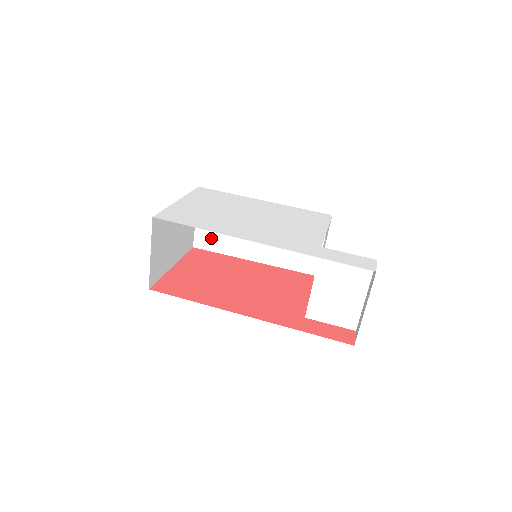
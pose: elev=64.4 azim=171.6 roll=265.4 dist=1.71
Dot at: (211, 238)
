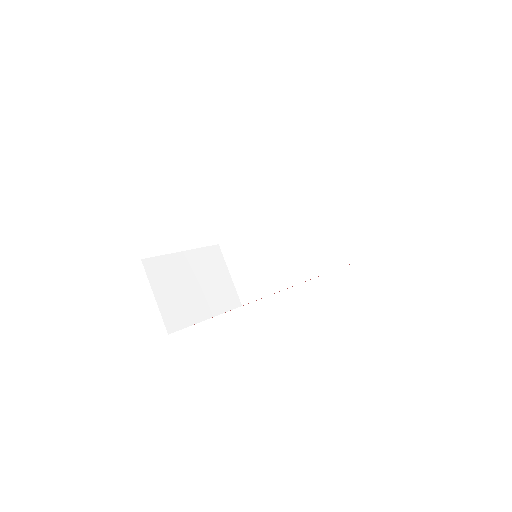
Dot at: (250, 286)
